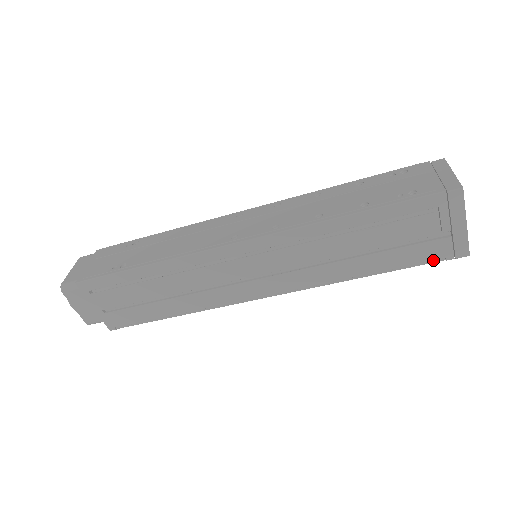
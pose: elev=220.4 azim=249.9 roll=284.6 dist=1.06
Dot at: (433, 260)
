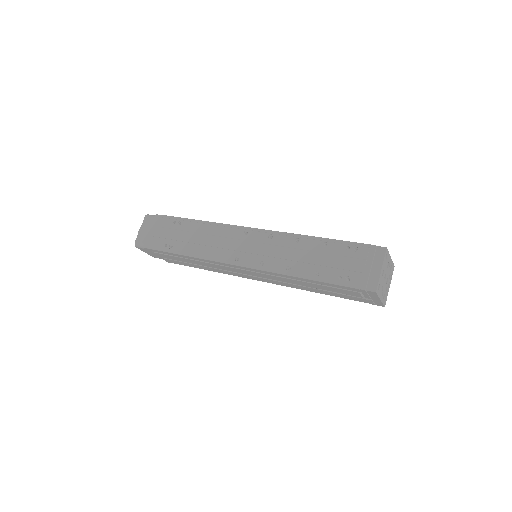
Dot at: (362, 301)
